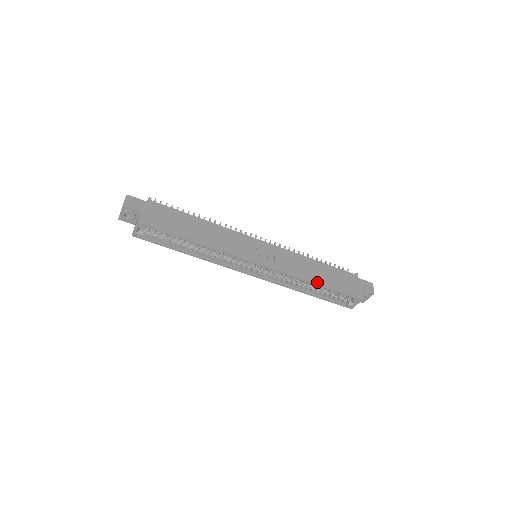
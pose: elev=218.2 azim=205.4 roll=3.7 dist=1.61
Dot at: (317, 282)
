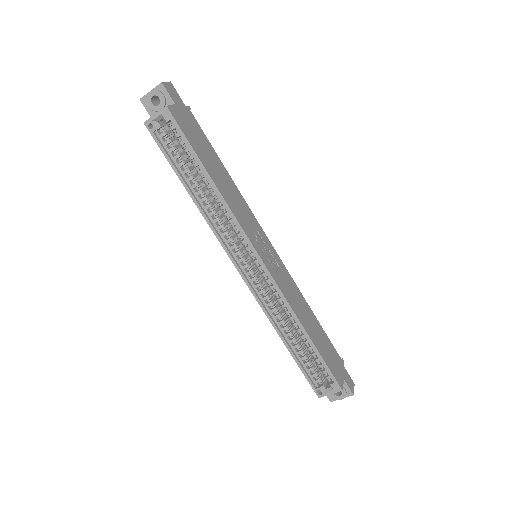
Dot at: (307, 330)
